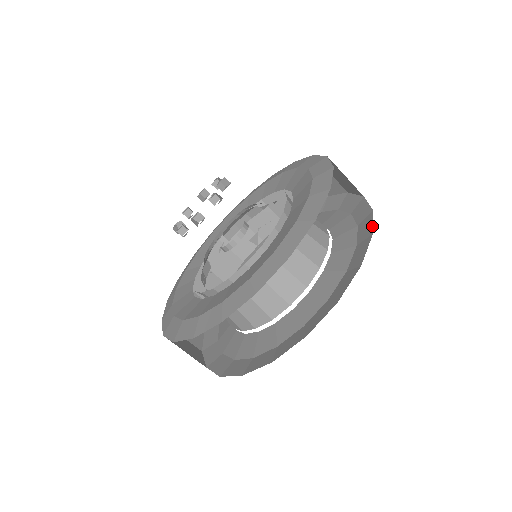
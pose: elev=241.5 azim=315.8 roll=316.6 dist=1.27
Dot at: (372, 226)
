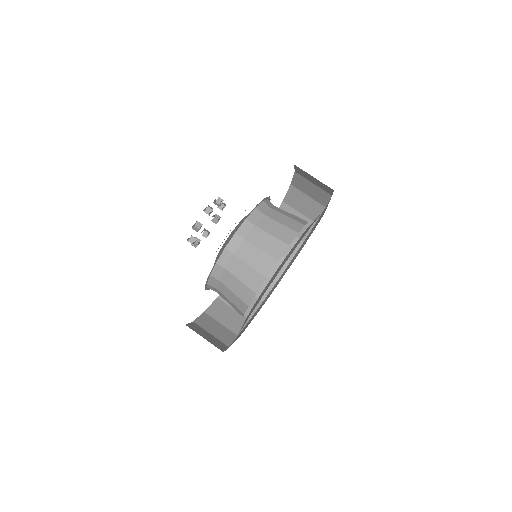
Dot at: (312, 229)
